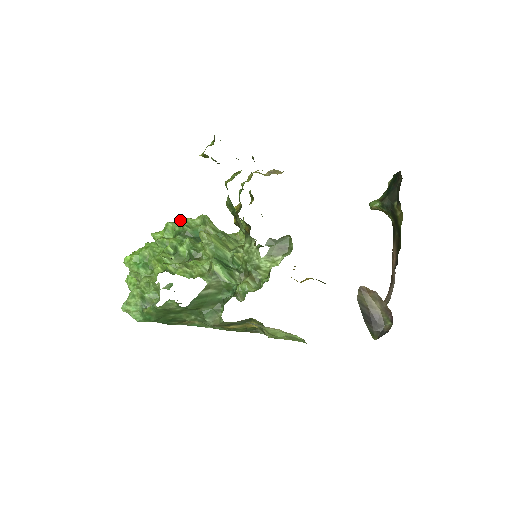
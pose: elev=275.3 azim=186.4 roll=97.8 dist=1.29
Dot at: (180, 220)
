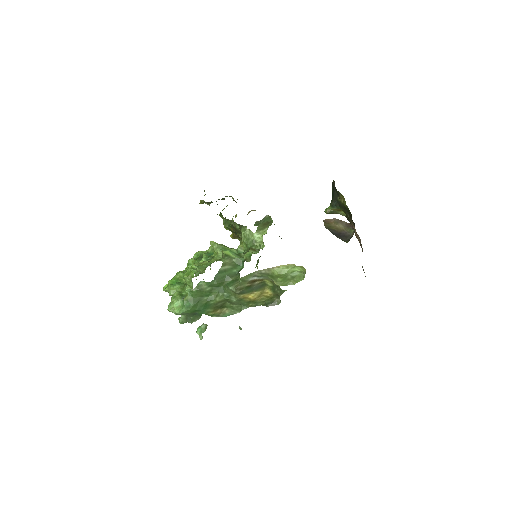
Dot at: (197, 253)
